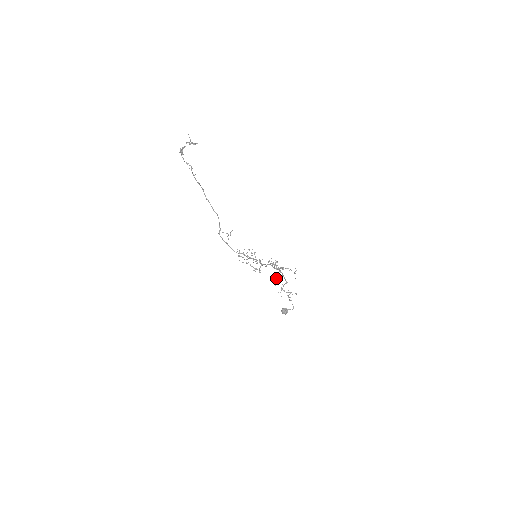
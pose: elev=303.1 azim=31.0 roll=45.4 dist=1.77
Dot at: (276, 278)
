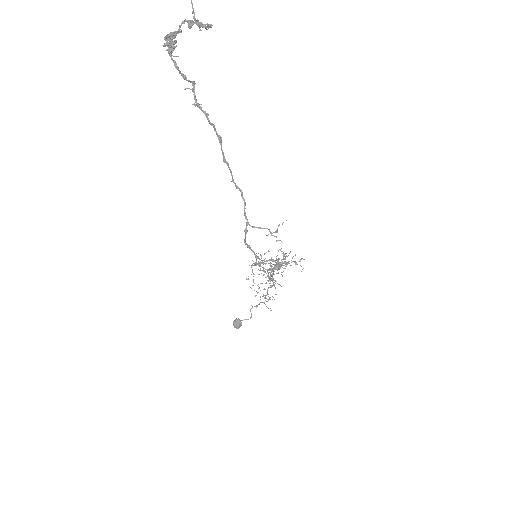
Dot at: (262, 283)
